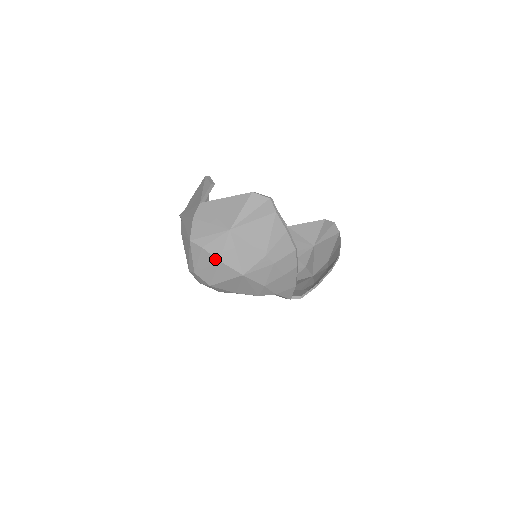
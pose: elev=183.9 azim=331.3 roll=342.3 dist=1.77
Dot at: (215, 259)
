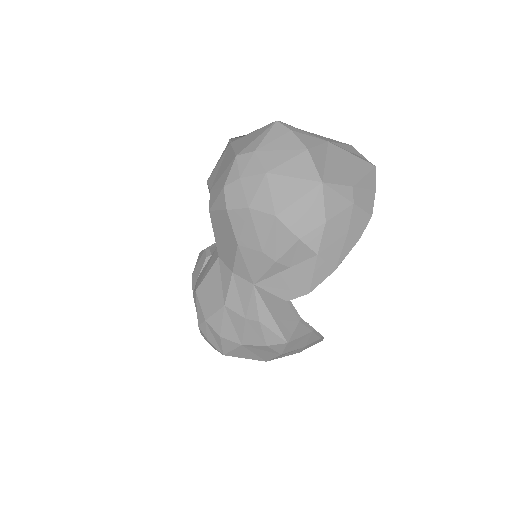
Dot at: (302, 146)
